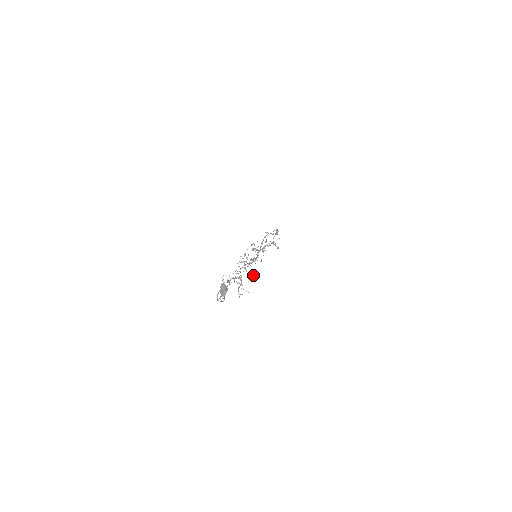
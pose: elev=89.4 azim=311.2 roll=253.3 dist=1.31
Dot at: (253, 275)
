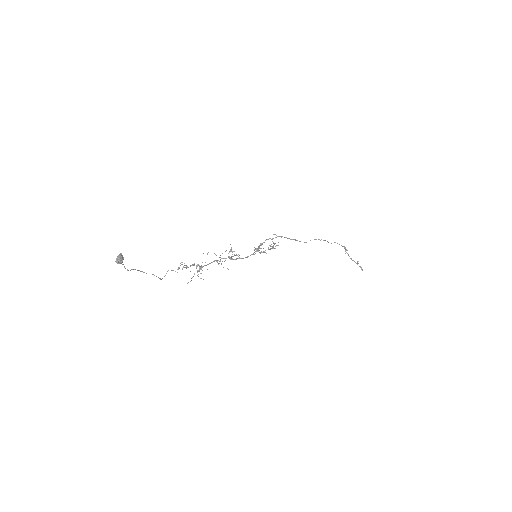
Dot at: occluded
